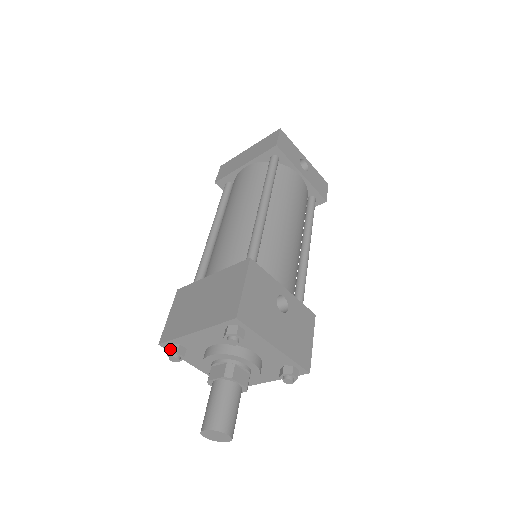
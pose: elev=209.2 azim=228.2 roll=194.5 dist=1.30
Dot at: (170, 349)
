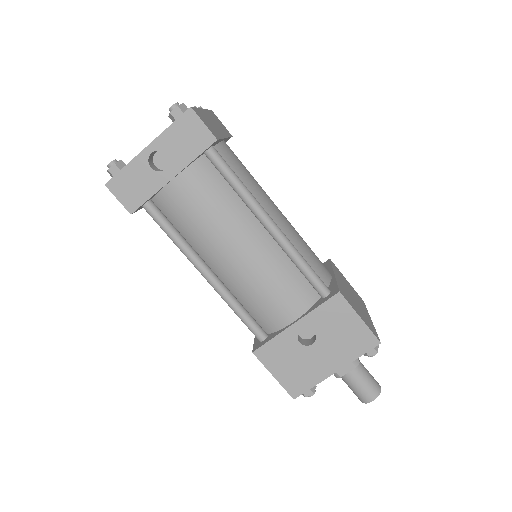
Dot at: occluded
